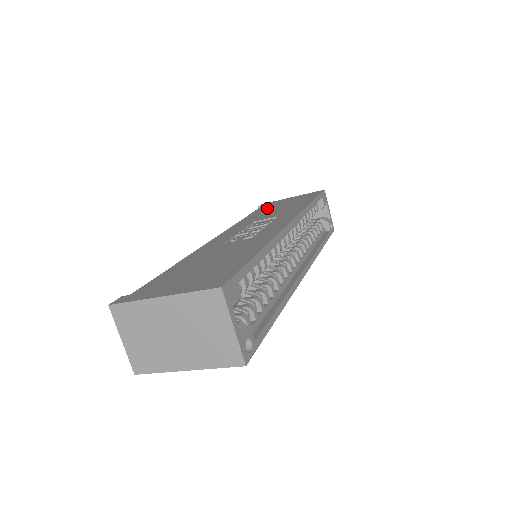
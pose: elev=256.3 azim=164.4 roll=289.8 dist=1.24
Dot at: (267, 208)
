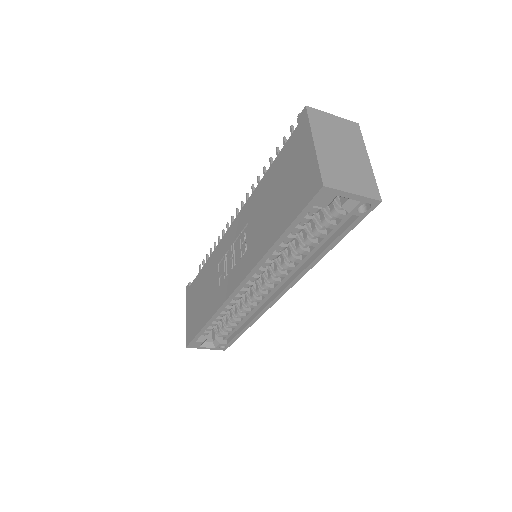
Dot at: (280, 169)
